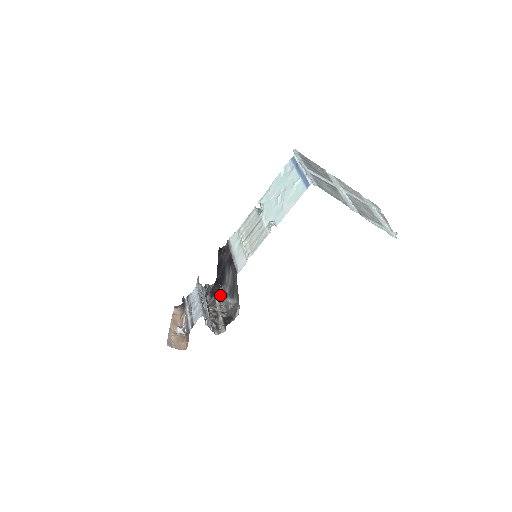
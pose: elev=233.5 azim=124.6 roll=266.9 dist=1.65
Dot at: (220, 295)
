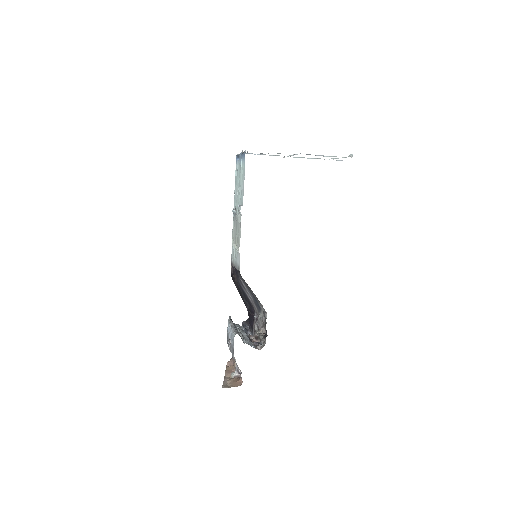
Dot at: occluded
